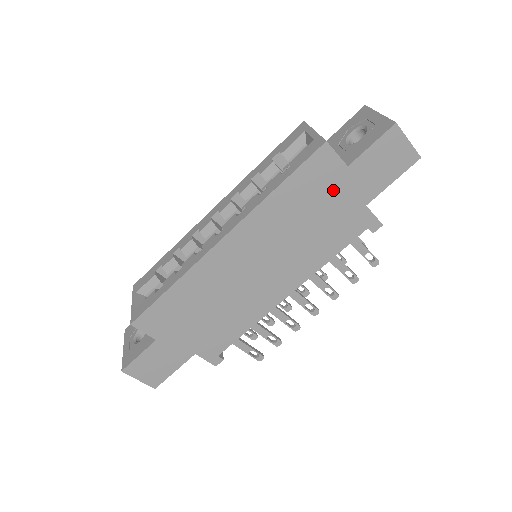
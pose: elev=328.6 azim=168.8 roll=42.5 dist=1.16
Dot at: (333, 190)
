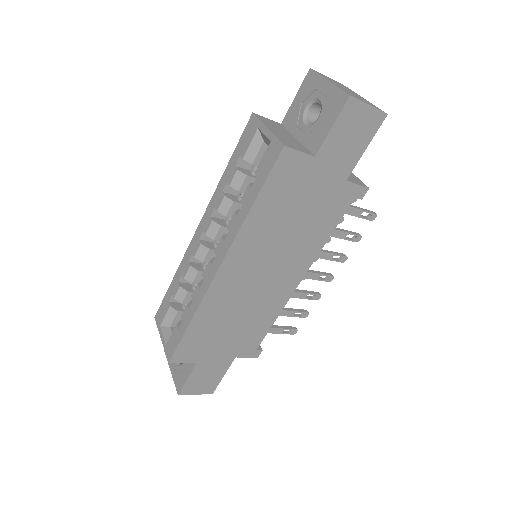
Dot at: (308, 183)
